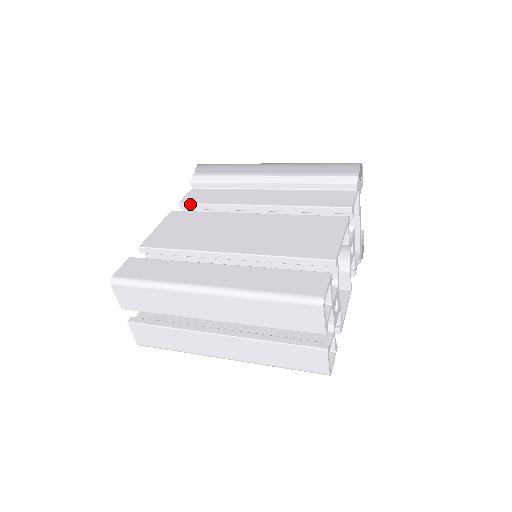
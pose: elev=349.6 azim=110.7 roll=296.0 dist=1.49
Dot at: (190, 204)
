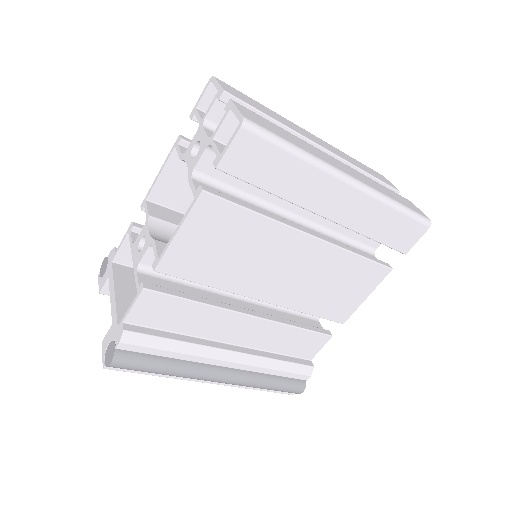
Dot at: occluded
